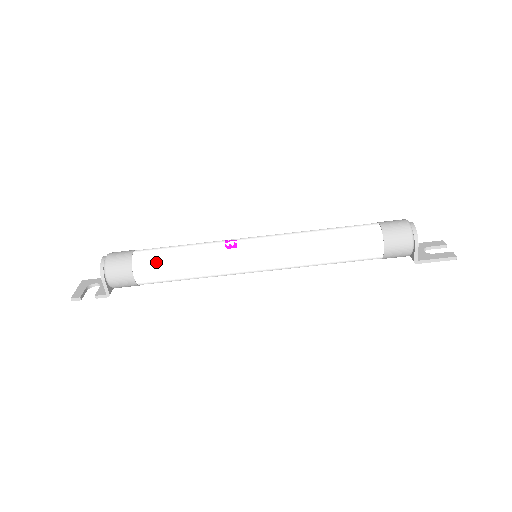
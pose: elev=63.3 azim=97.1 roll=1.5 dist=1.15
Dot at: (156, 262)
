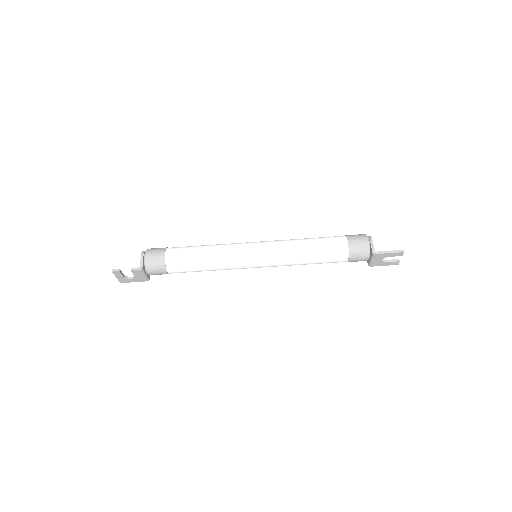
Dot at: (184, 247)
